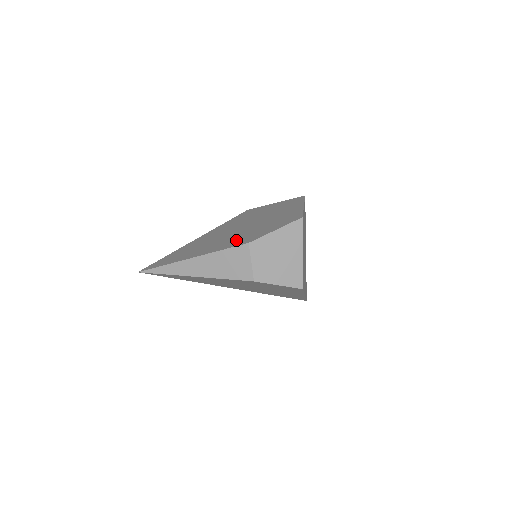
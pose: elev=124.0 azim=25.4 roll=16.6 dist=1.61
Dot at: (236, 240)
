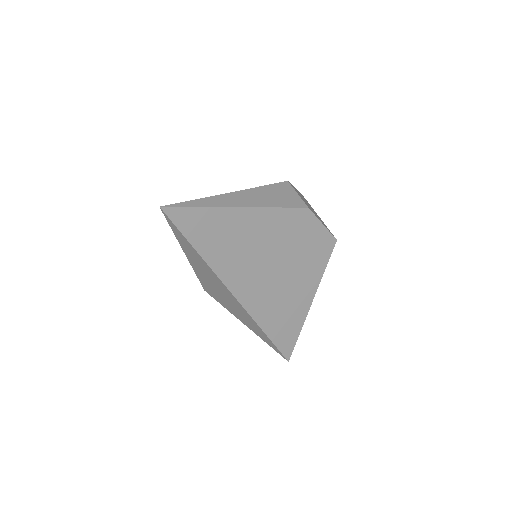
Dot at: occluded
